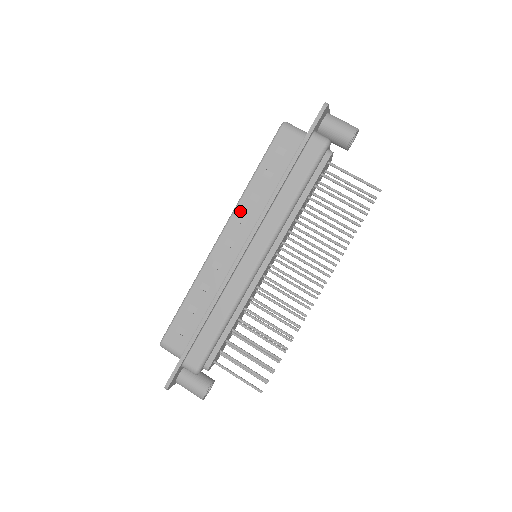
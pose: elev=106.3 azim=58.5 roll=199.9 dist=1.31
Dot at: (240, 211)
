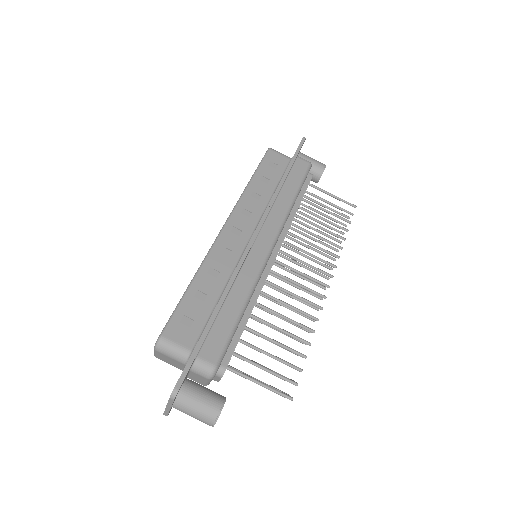
Dot at: (243, 205)
